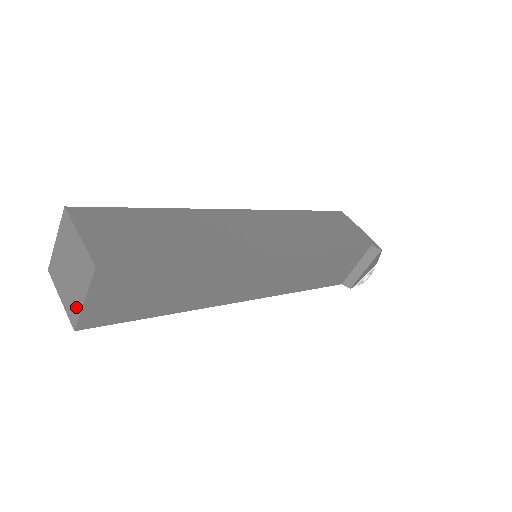
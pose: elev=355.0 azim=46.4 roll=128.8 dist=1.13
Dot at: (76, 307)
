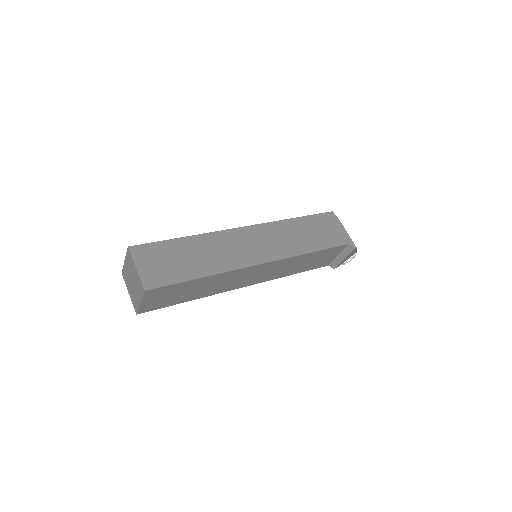
Dot at: (137, 303)
